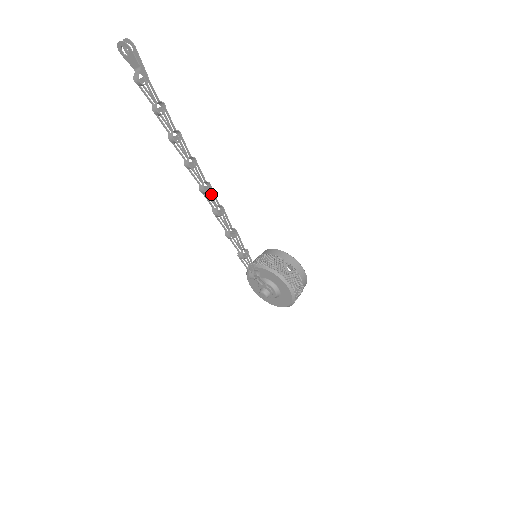
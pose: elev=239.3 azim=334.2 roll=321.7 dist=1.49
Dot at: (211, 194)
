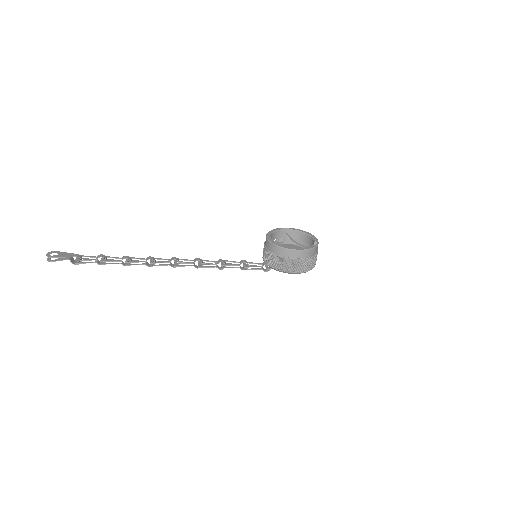
Dot at: (180, 266)
